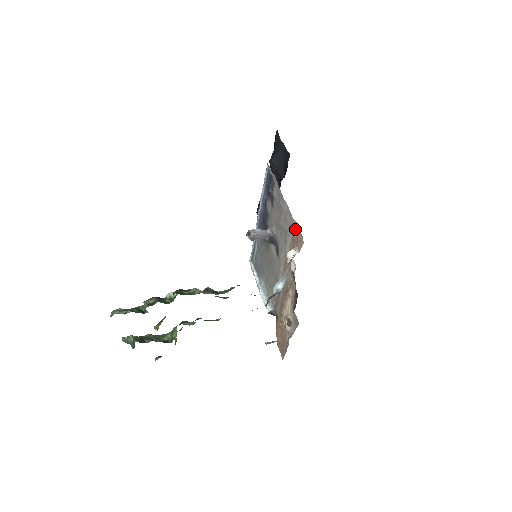
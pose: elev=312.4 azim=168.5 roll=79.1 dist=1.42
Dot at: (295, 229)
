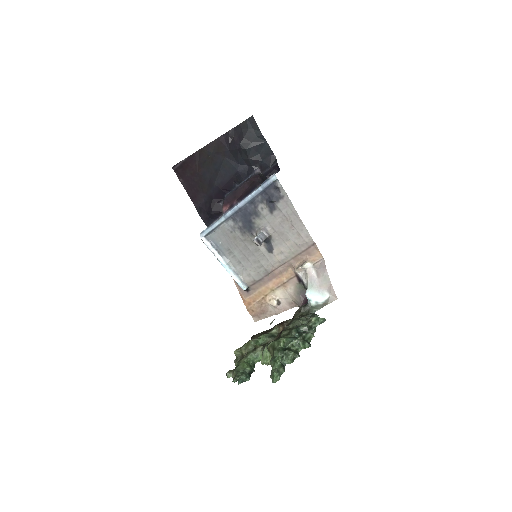
Dot at: (311, 247)
